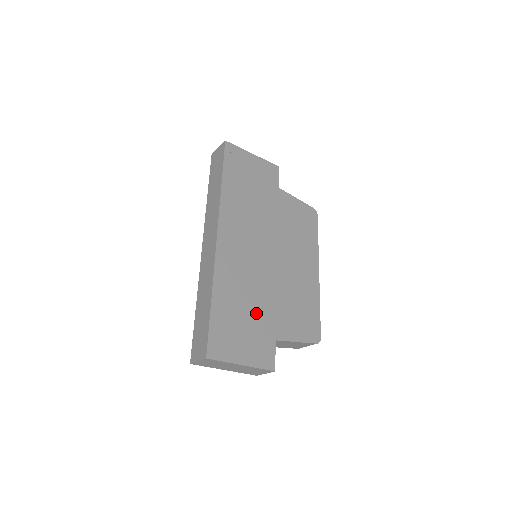
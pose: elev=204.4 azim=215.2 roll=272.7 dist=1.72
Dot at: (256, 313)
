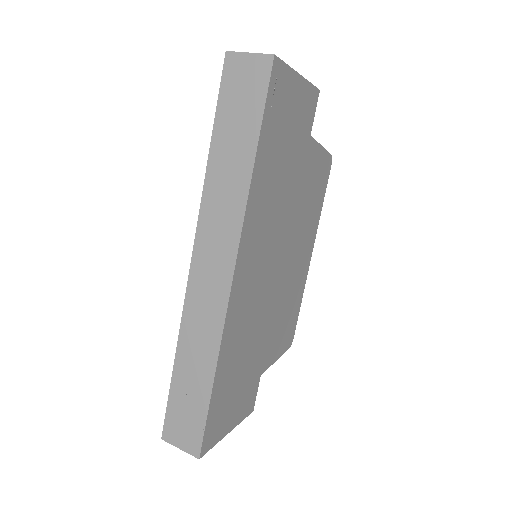
Dot at: (251, 358)
